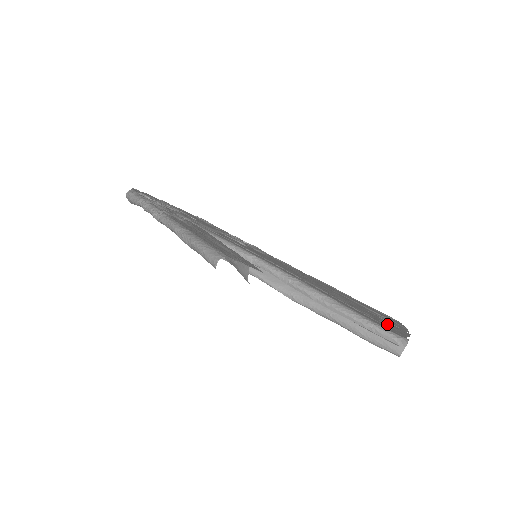
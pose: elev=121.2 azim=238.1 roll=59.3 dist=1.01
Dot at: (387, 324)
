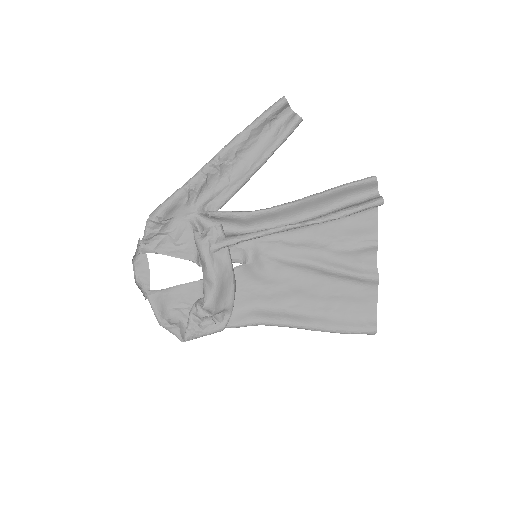
Dot at: (364, 222)
